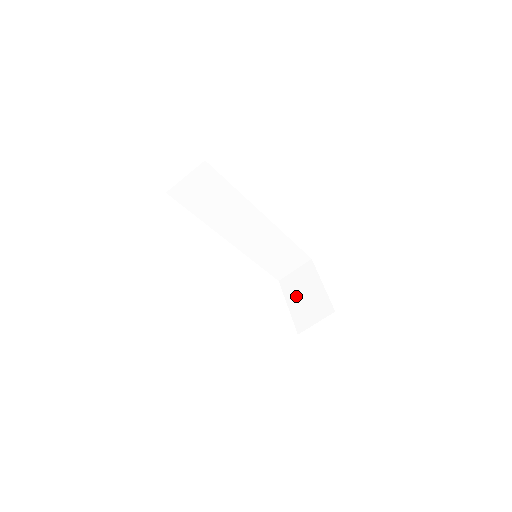
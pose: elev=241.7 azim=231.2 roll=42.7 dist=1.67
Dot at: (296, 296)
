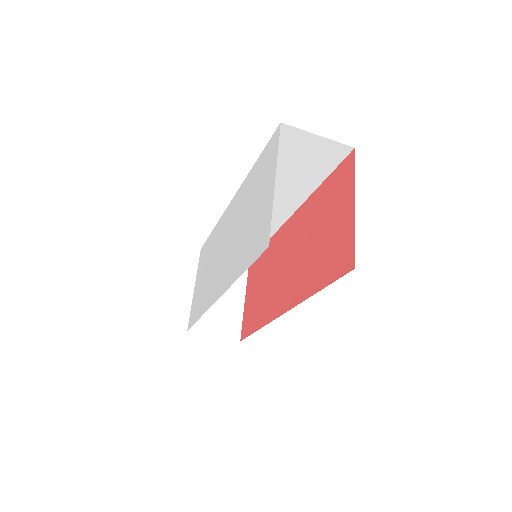
Dot at: occluded
